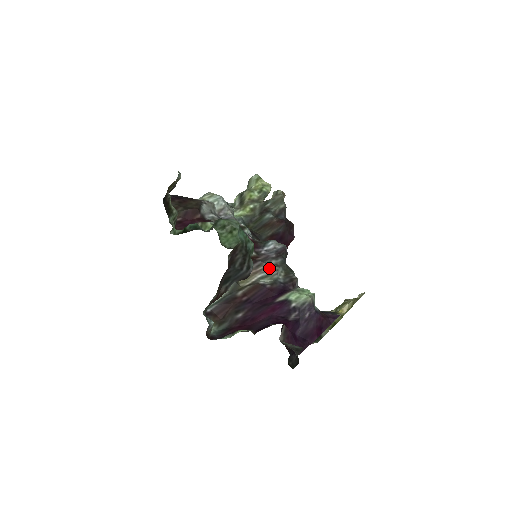
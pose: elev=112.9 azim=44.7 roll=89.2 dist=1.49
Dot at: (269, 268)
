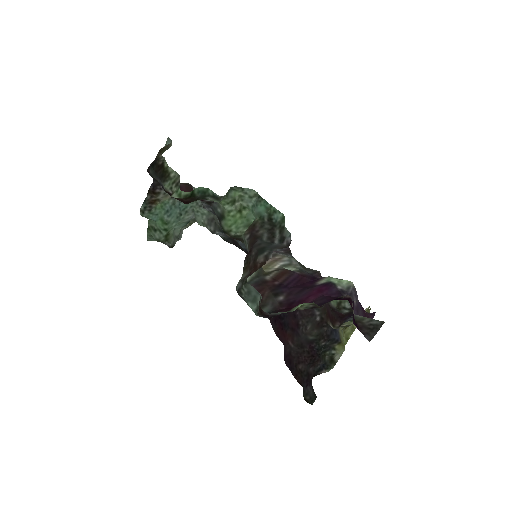
Dot at: (287, 258)
